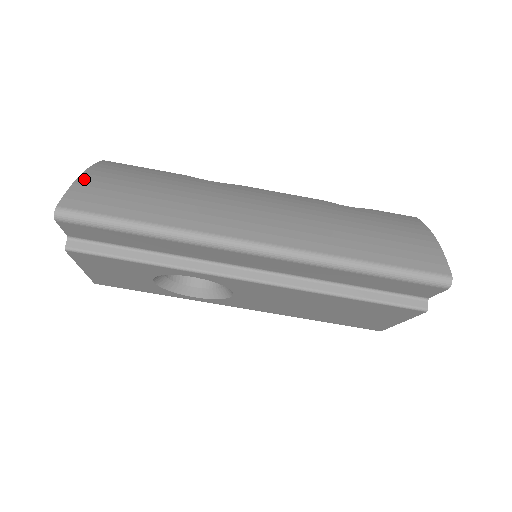
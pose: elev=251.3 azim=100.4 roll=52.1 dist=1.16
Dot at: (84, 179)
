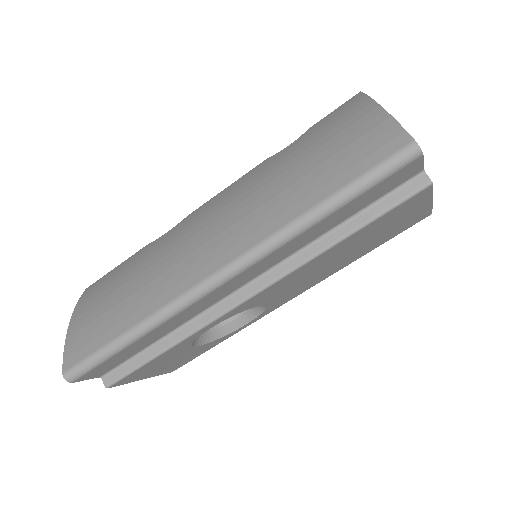
Dot at: (71, 328)
